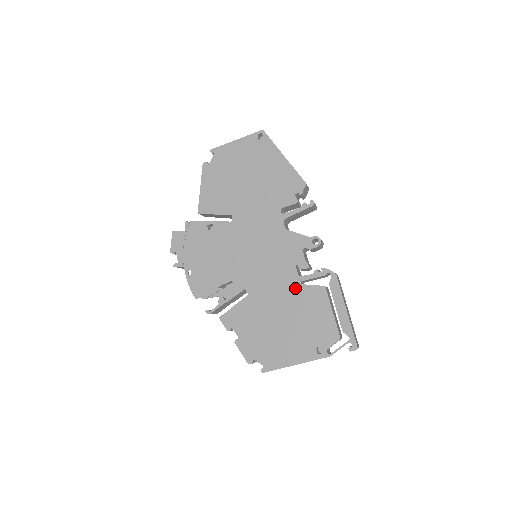
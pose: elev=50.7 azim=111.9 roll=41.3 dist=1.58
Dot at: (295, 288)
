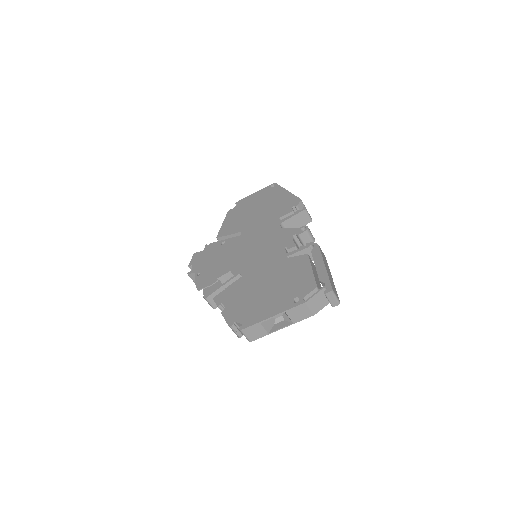
Dot at: (282, 262)
